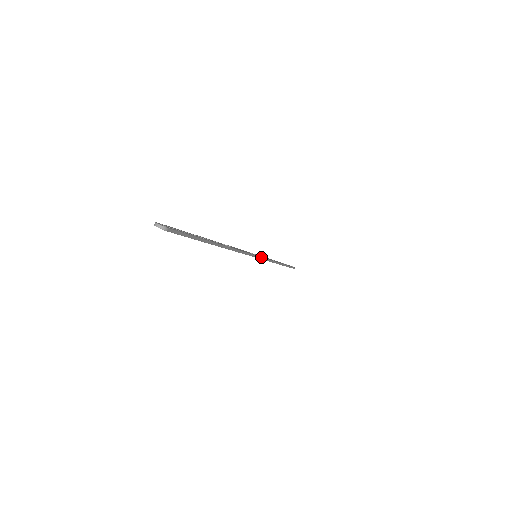
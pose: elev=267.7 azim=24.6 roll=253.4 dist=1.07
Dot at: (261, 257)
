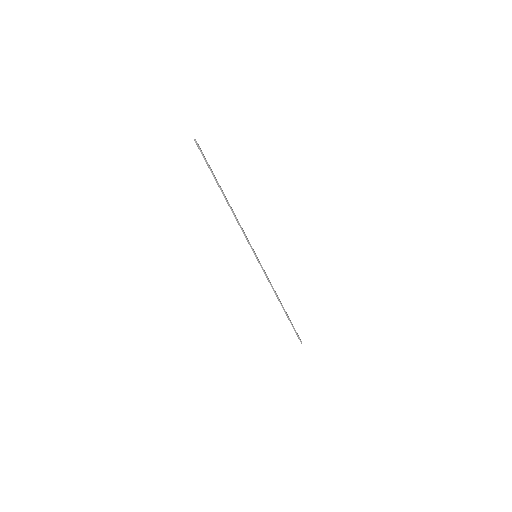
Dot at: (258, 260)
